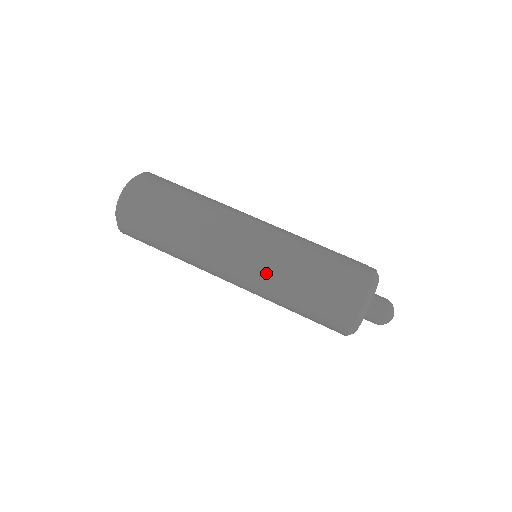
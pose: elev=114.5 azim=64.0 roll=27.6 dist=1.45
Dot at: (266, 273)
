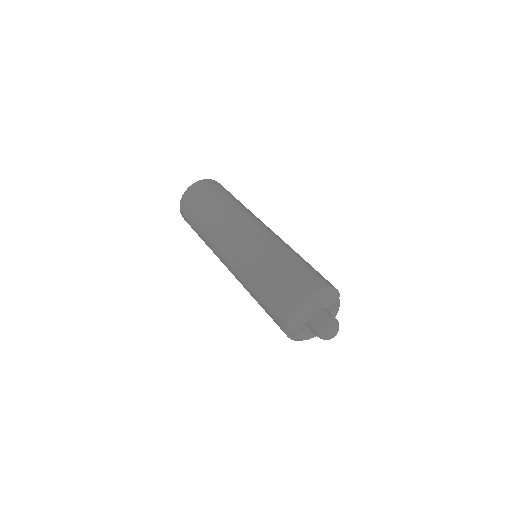
Dot at: (255, 249)
